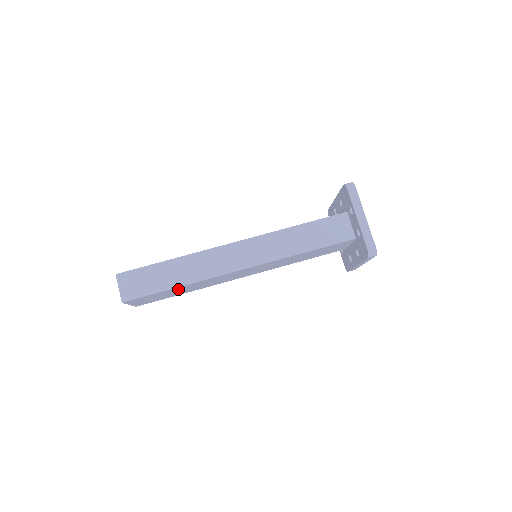
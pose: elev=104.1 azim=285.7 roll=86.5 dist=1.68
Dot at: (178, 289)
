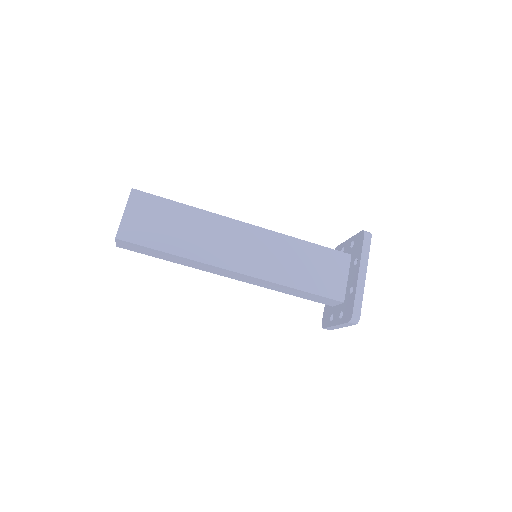
Dot at: occluded
